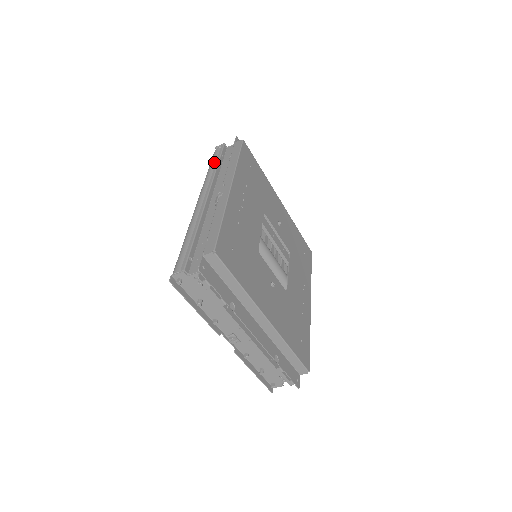
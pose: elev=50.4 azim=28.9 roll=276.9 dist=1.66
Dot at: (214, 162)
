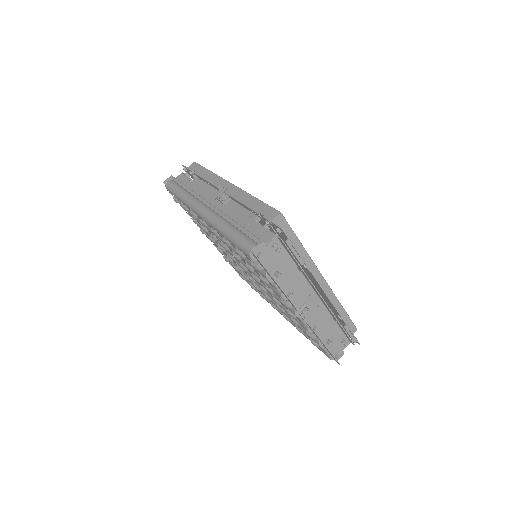
Dot at: (179, 187)
